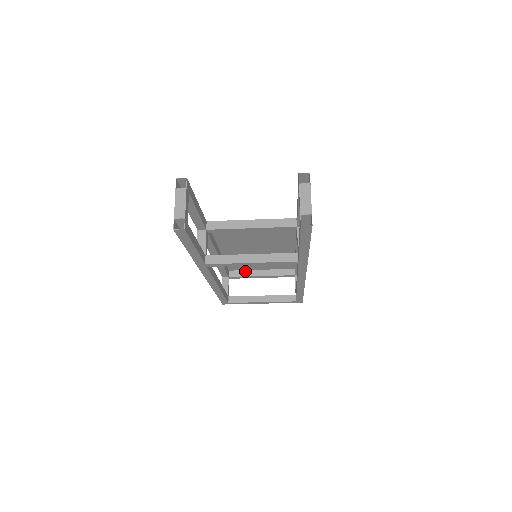
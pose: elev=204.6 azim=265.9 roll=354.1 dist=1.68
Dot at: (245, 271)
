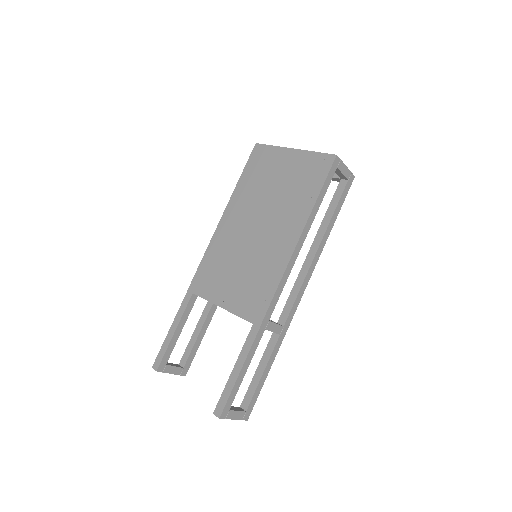
Dot at: (274, 154)
